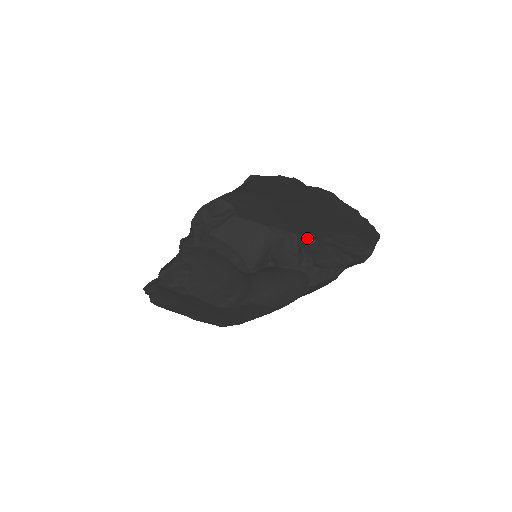
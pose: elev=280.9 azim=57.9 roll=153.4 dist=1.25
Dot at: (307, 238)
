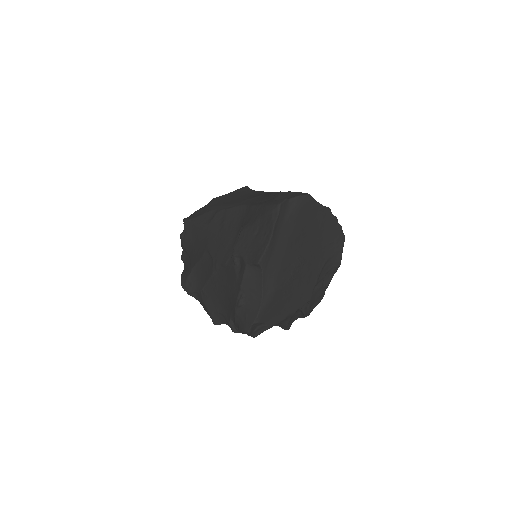
Dot at: (306, 304)
